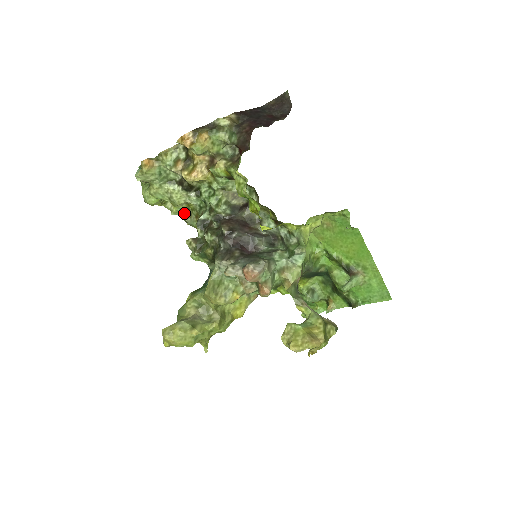
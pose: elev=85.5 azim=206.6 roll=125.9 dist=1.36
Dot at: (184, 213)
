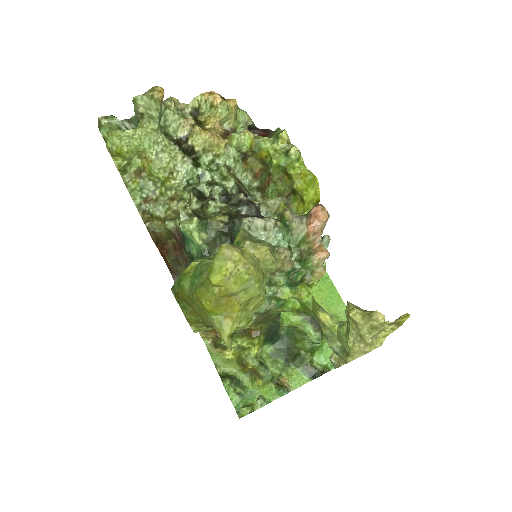
Dot at: (141, 198)
